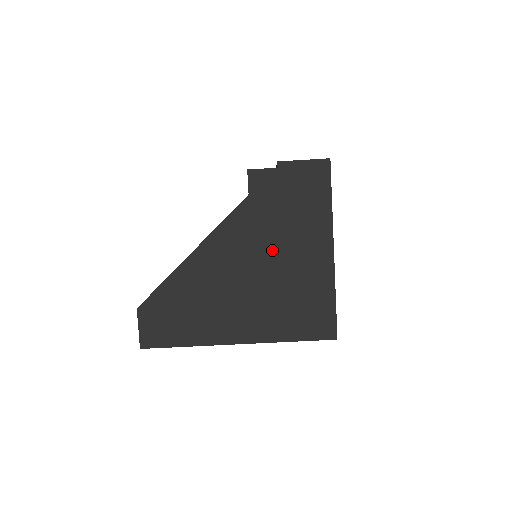
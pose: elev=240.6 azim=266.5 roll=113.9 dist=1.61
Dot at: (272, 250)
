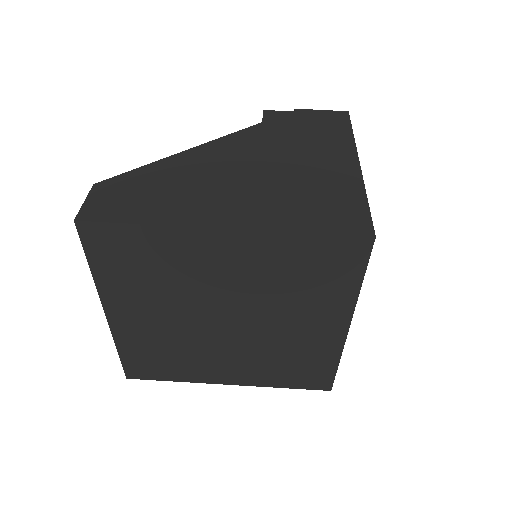
Dot at: (284, 156)
